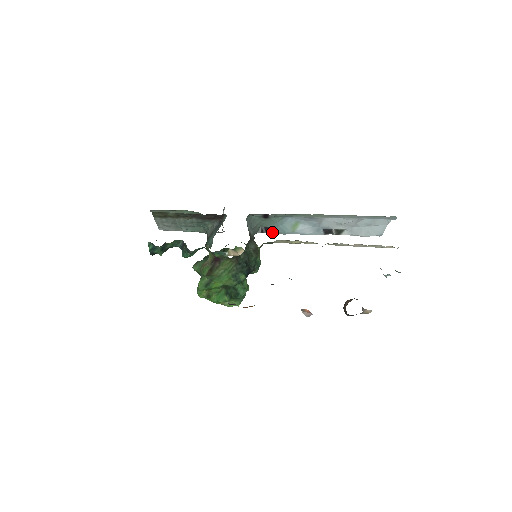
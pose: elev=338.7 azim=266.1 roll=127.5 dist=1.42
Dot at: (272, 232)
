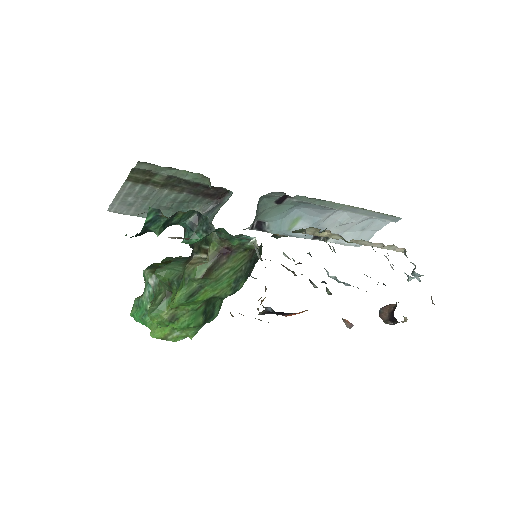
Dot at: (262, 229)
